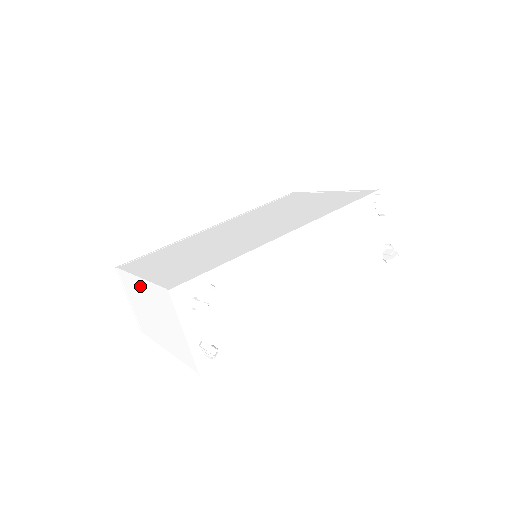
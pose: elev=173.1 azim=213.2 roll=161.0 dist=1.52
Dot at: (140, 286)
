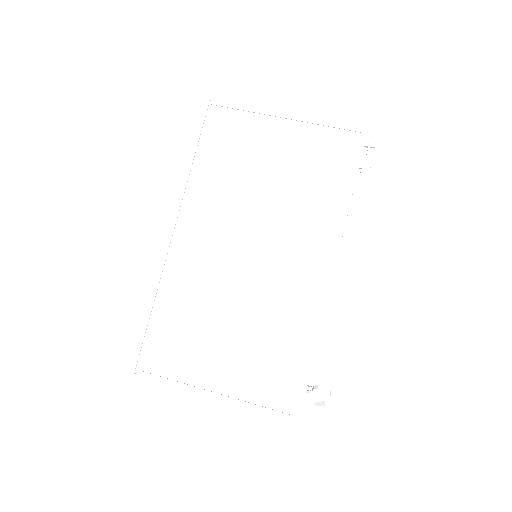
Dot at: occluded
